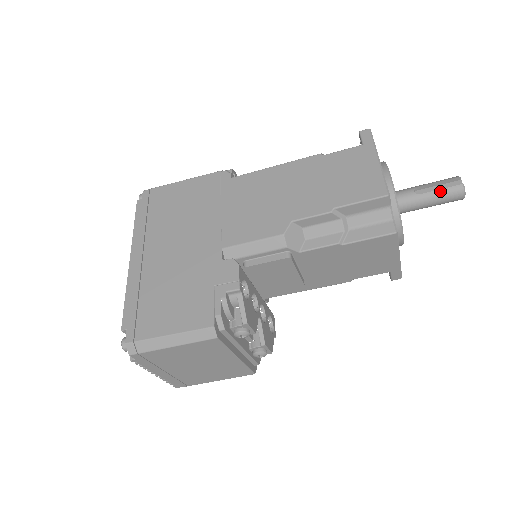
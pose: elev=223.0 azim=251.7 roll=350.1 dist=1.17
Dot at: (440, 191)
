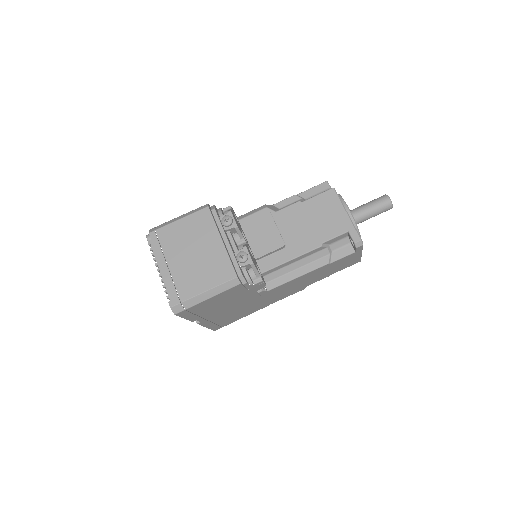
Dot at: (373, 200)
